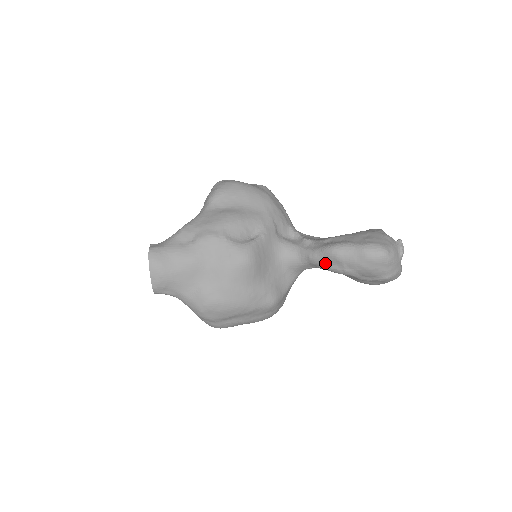
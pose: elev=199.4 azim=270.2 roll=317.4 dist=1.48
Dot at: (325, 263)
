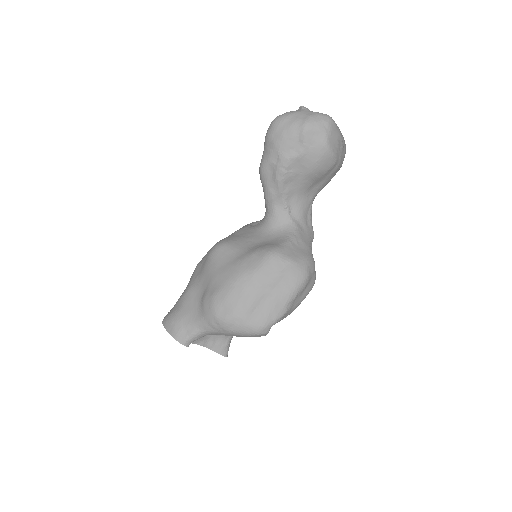
Dot at: (270, 184)
